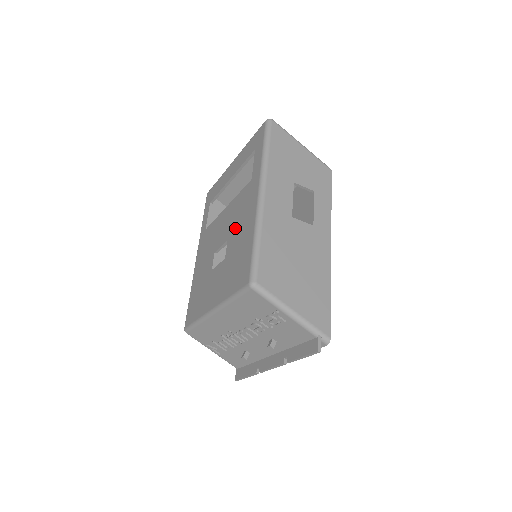
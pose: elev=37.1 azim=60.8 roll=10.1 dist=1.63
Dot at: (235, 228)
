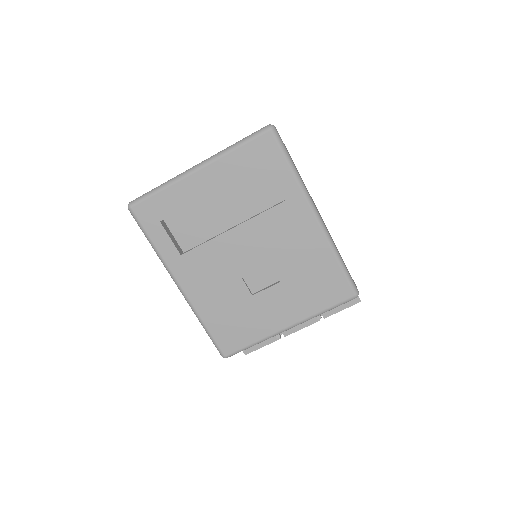
Dot at: (283, 252)
